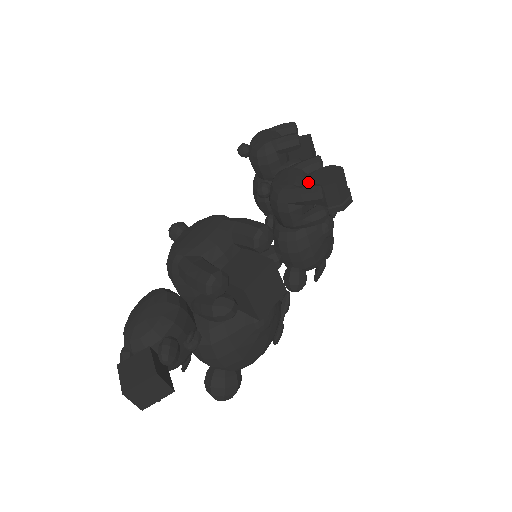
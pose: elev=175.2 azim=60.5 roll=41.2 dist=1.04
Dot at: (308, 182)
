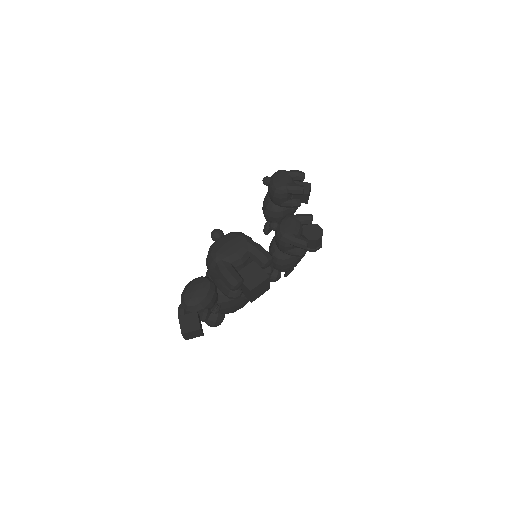
Dot at: (301, 231)
